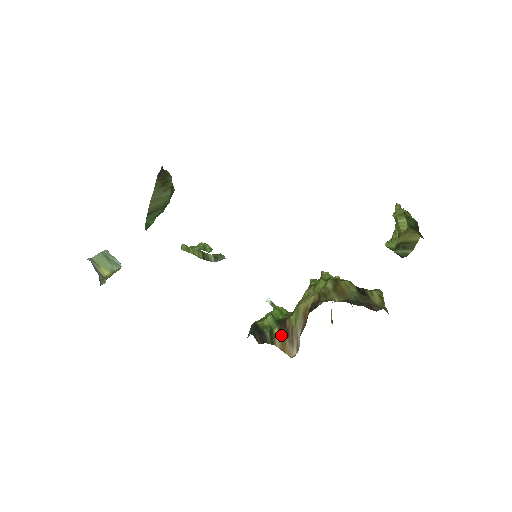
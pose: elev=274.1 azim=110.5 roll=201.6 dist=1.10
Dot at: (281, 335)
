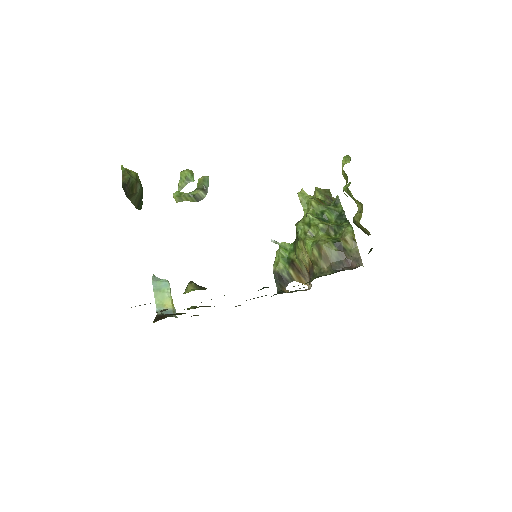
Dot at: (295, 274)
